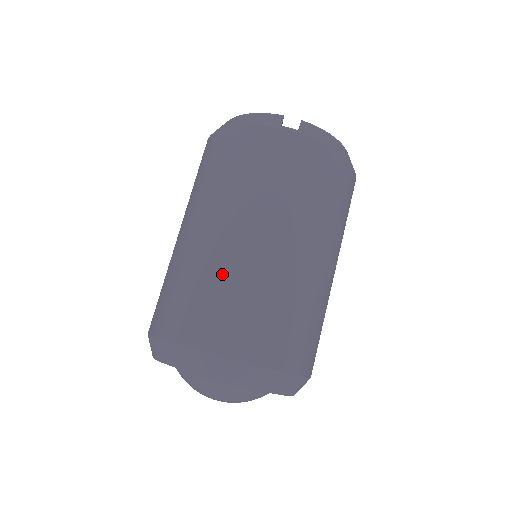
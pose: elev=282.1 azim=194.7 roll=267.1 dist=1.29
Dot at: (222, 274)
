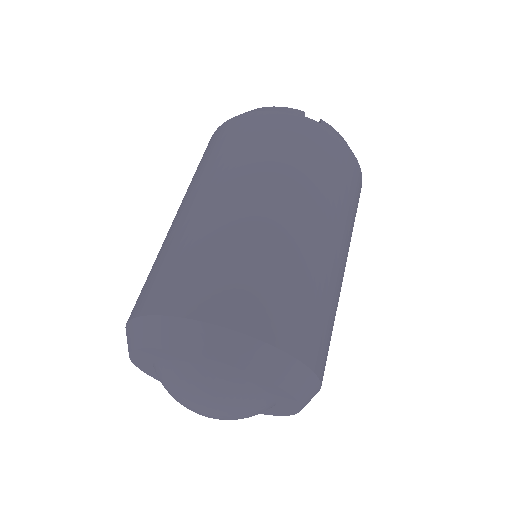
Dot at: (242, 243)
